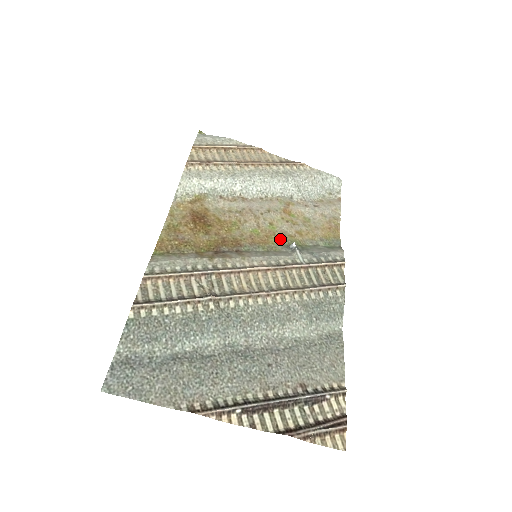
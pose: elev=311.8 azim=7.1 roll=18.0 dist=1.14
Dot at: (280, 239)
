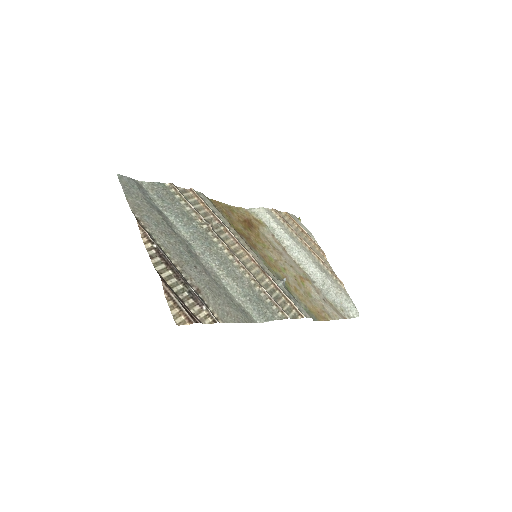
Dot at: (280, 275)
